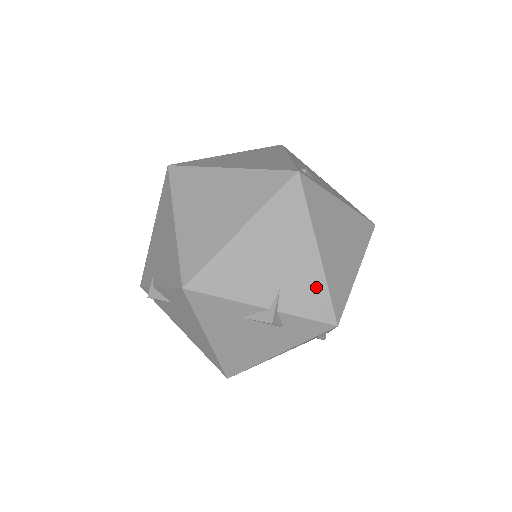
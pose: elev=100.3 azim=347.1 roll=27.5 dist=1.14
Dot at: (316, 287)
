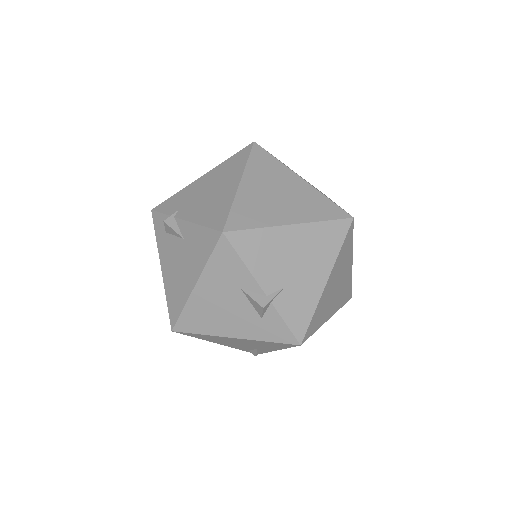
Dot at: (308, 306)
